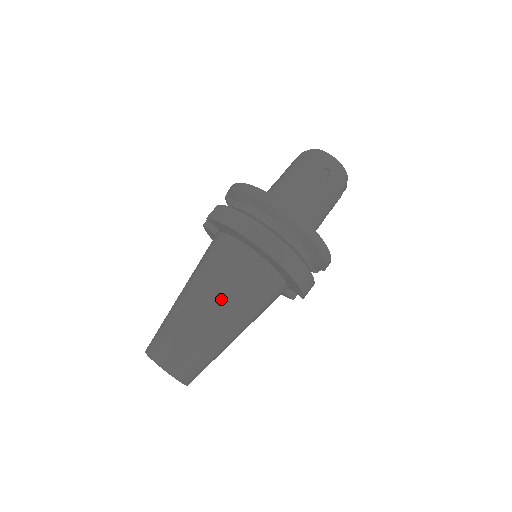
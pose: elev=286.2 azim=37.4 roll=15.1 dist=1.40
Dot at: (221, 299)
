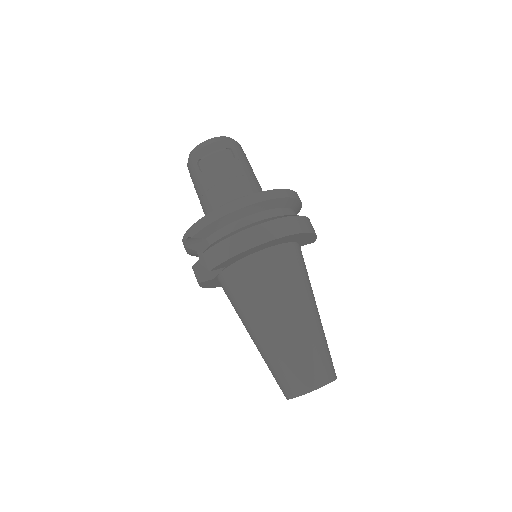
Dot at: (293, 301)
